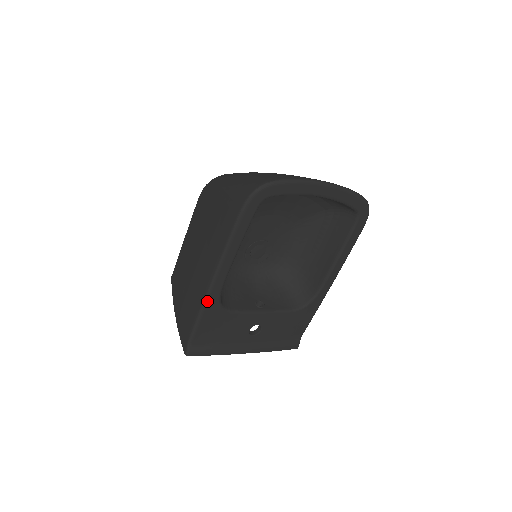
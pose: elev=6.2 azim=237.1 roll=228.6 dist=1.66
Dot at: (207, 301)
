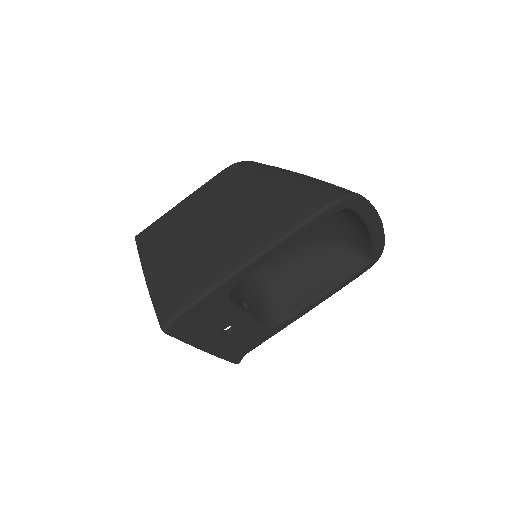
Dot at: (228, 281)
